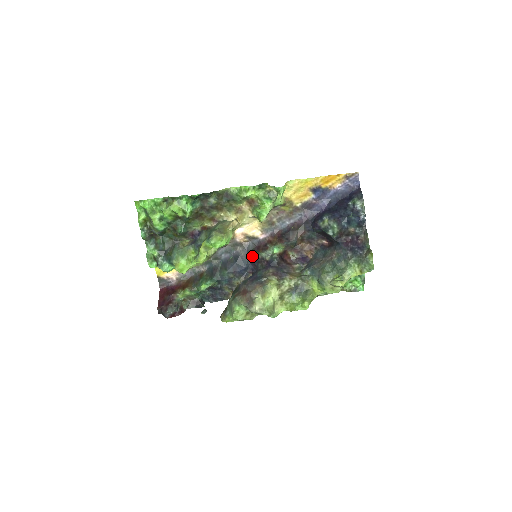
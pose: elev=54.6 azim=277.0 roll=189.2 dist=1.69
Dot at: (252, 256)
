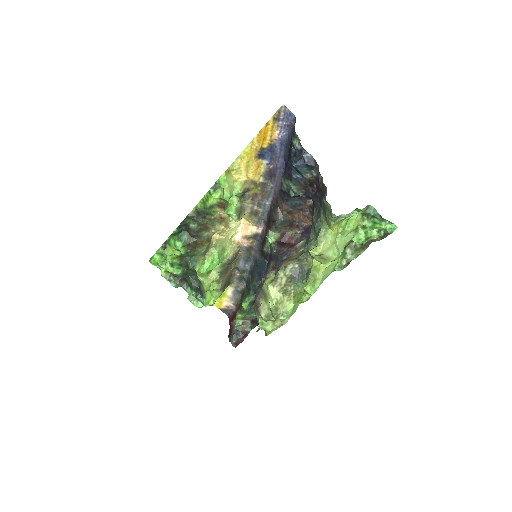
Dot at: (263, 255)
